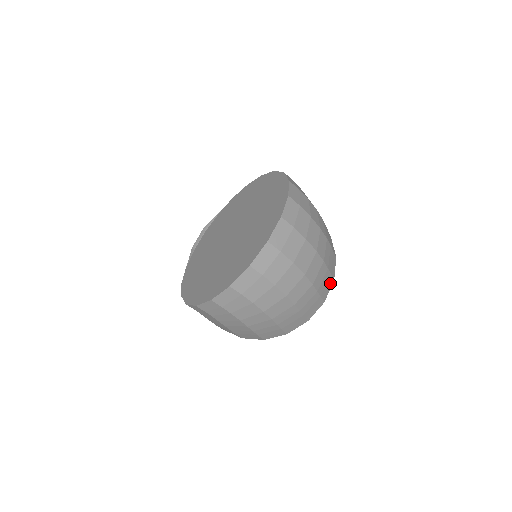
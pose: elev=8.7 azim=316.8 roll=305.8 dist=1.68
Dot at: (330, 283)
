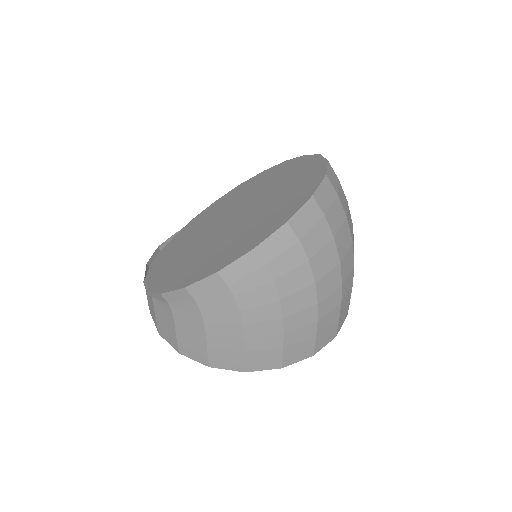
Dot at: occluded
